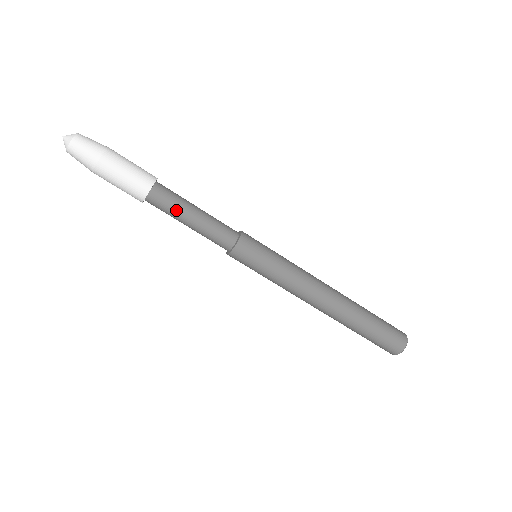
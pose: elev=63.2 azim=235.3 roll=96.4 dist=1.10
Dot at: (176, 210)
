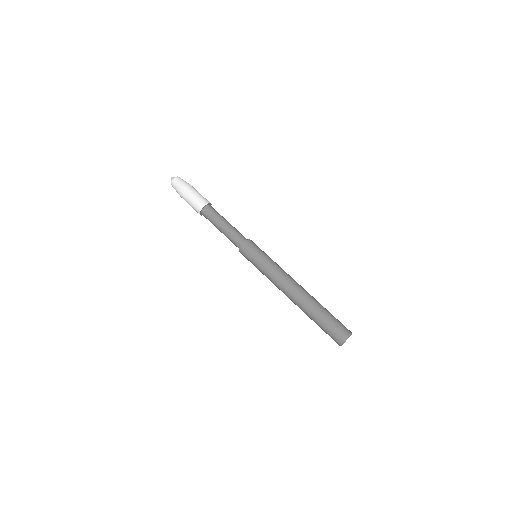
Dot at: (217, 218)
